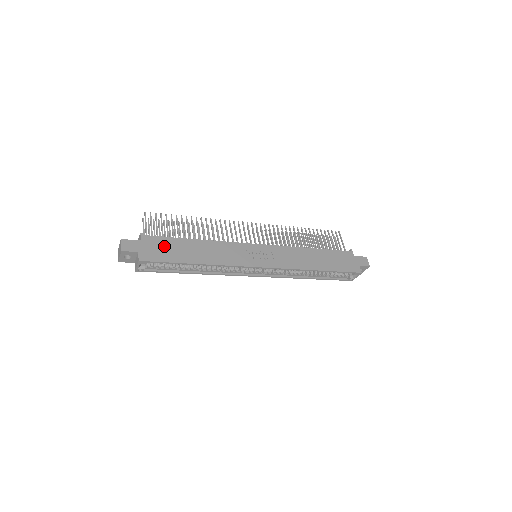
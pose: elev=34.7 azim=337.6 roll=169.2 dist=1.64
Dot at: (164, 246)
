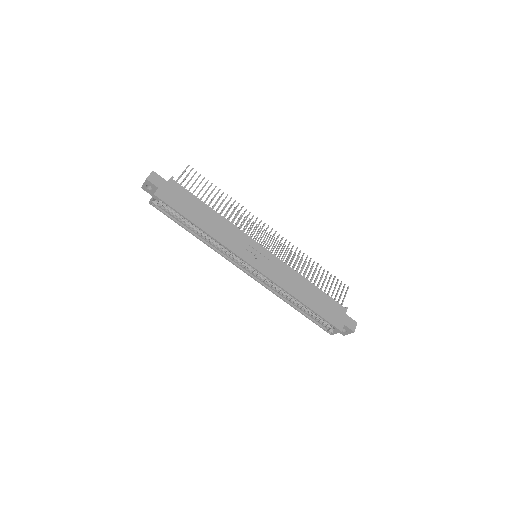
Dot at: (183, 197)
